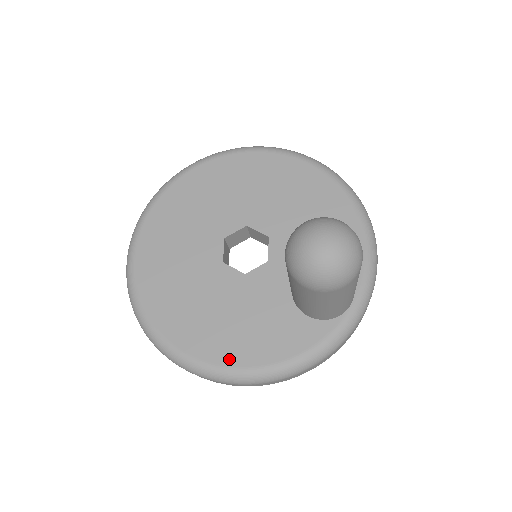
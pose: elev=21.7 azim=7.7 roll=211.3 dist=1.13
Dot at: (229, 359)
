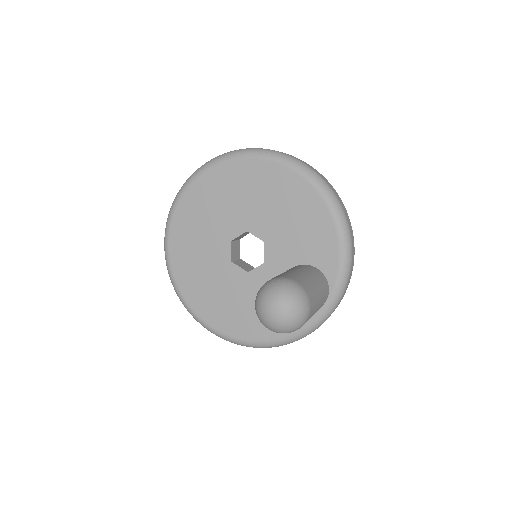
Dot at: (241, 334)
